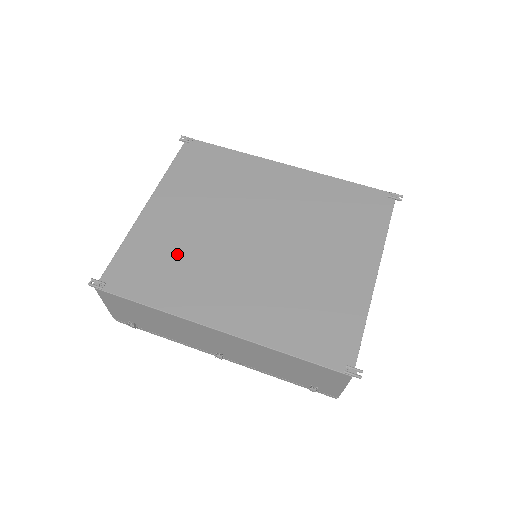
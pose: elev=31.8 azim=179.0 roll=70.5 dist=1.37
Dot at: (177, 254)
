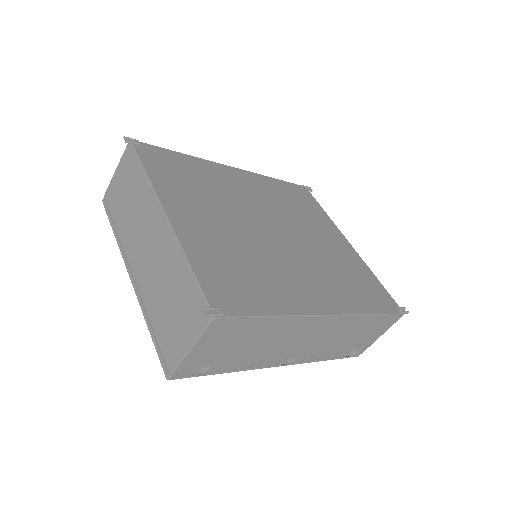
Dot at: (242, 259)
